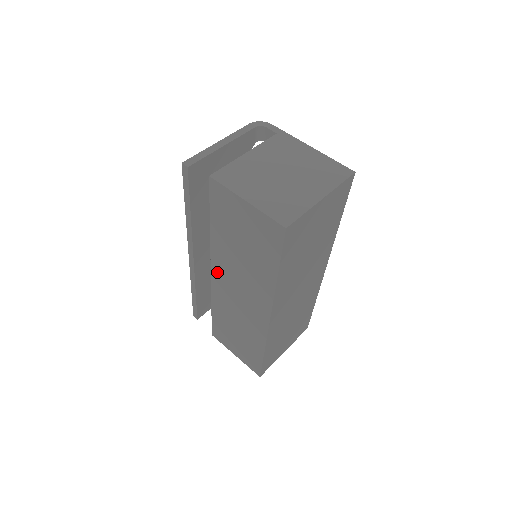
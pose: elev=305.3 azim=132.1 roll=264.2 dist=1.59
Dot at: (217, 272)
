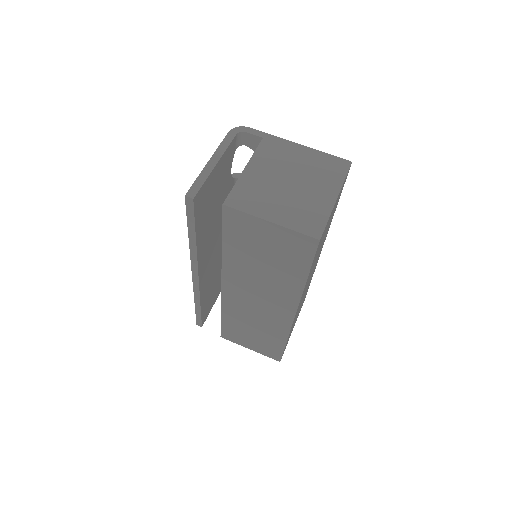
Dot at: (230, 285)
